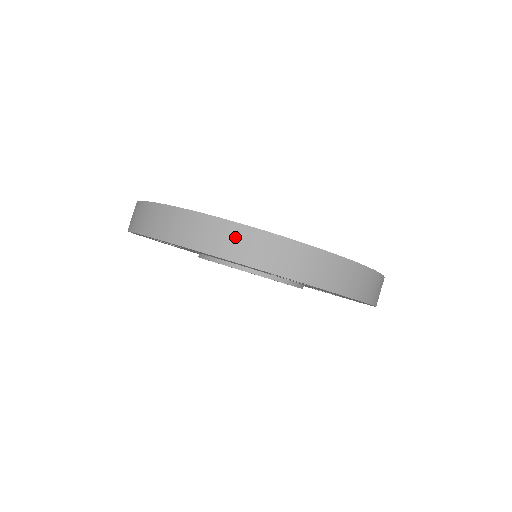
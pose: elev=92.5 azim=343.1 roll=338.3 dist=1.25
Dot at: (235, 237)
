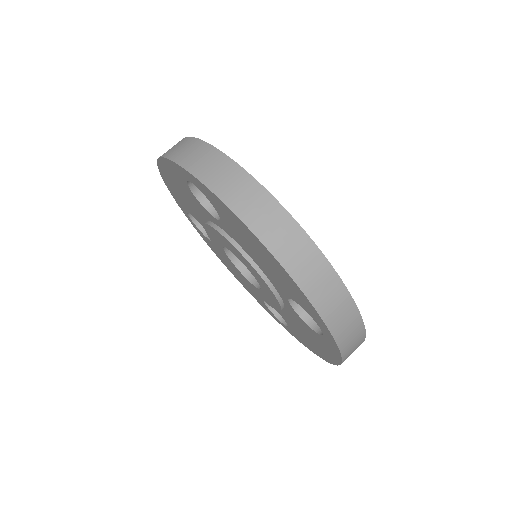
Dot at: (318, 271)
